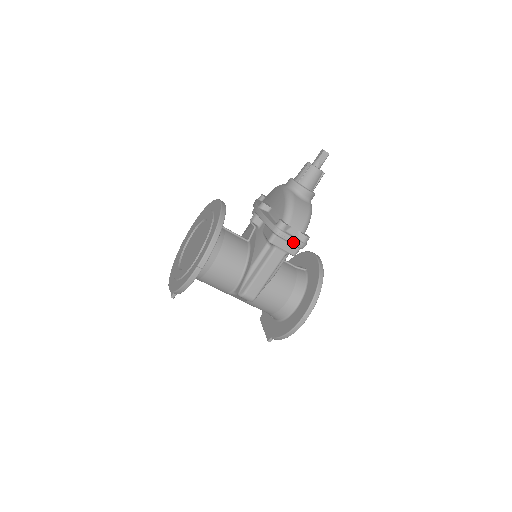
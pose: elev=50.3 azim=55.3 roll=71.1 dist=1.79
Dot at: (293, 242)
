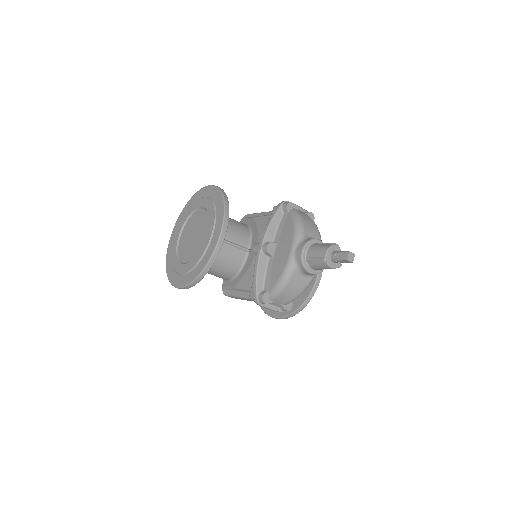
Dot at: (271, 309)
